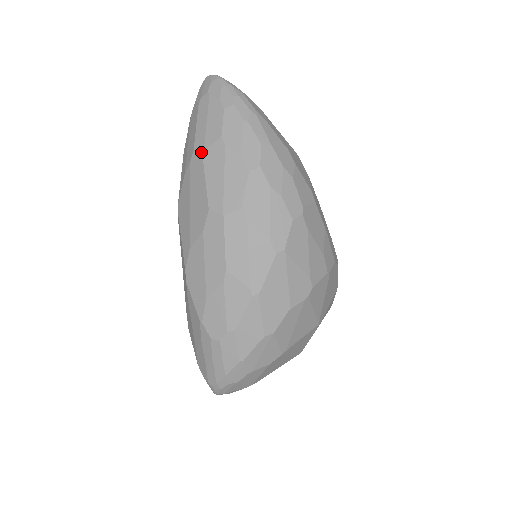
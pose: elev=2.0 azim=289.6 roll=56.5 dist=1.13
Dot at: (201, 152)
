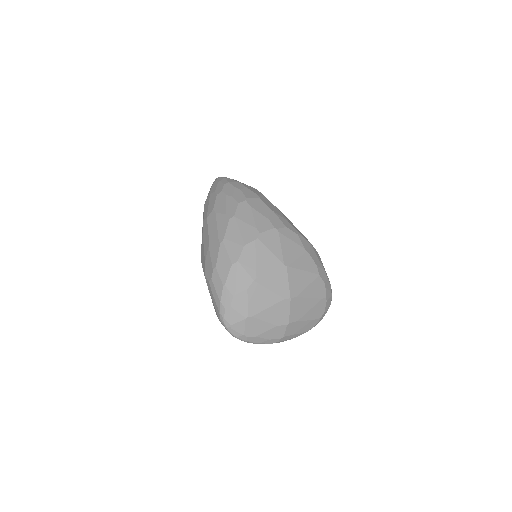
Dot at: (204, 205)
